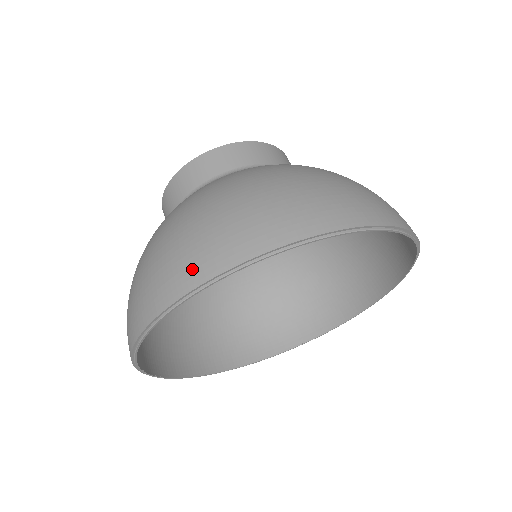
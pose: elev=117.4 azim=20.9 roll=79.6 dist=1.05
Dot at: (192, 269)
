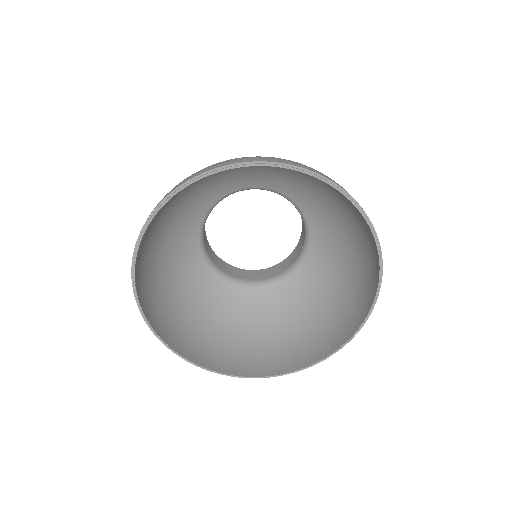
Dot at: (213, 166)
